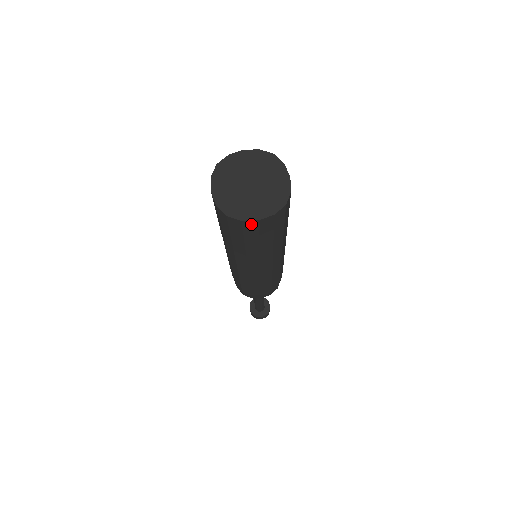
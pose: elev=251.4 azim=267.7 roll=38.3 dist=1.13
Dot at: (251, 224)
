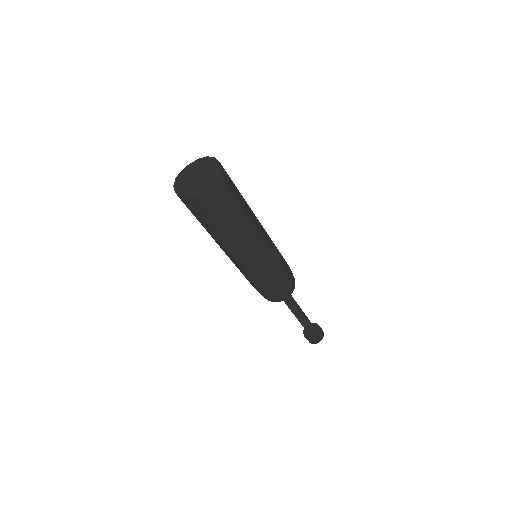
Dot at: (204, 197)
